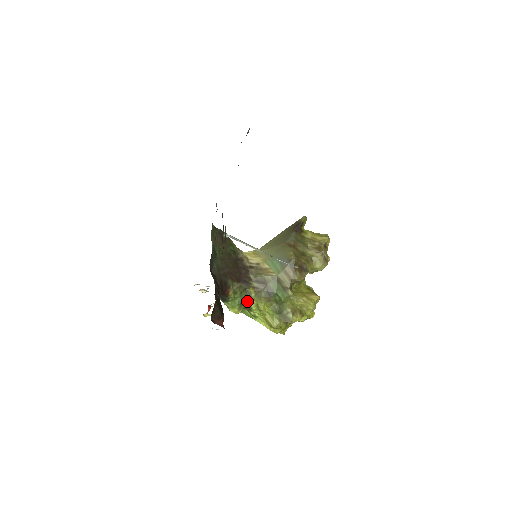
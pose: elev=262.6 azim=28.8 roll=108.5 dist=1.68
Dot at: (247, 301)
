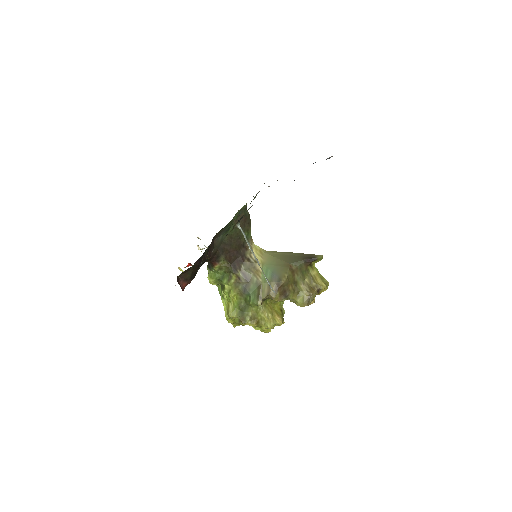
Dot at: (225, 282)
